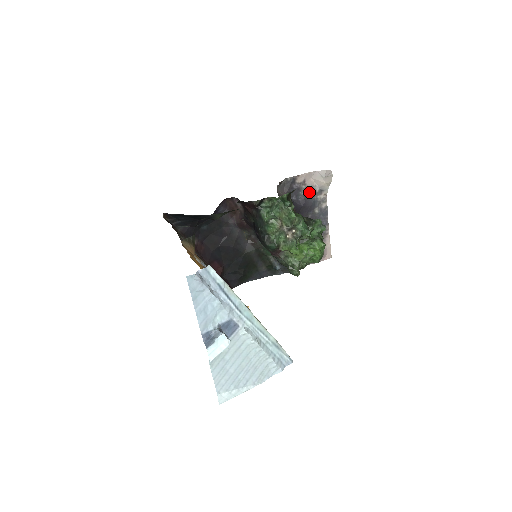
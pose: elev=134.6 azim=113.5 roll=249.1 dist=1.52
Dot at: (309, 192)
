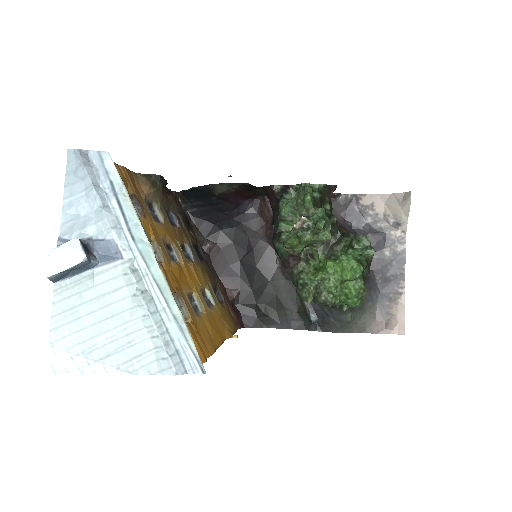
Dot at: (378, 222)
